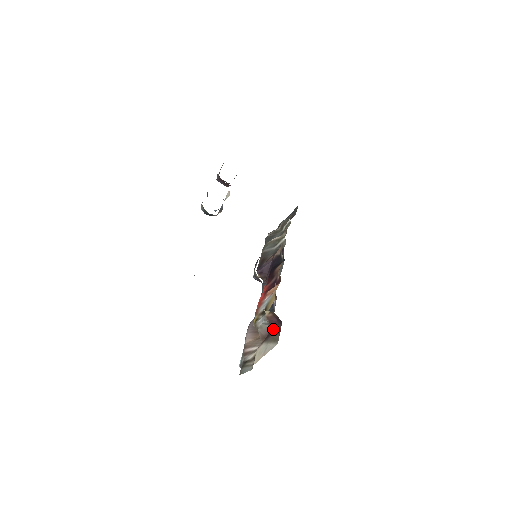
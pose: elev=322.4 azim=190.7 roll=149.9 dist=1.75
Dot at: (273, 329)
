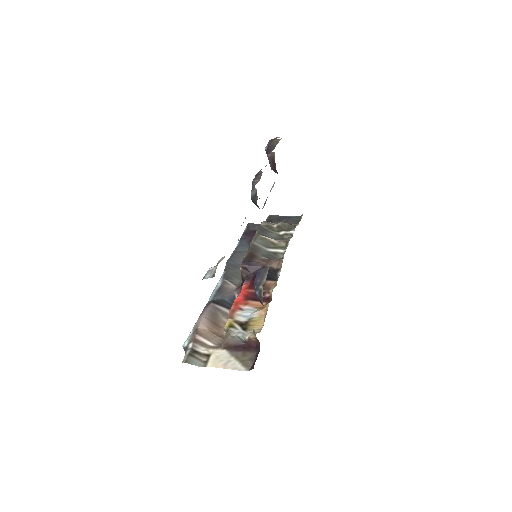
Dot at: (243, 346)
